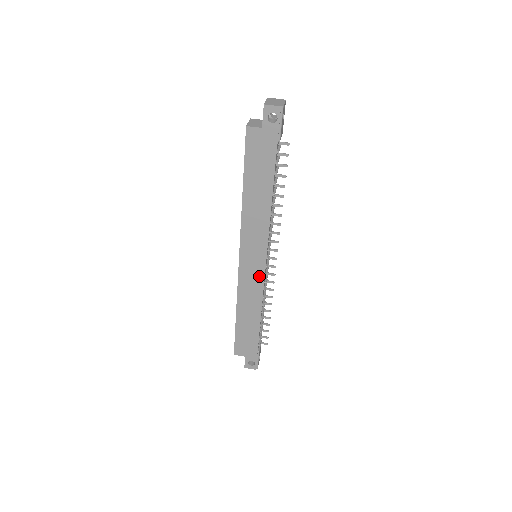
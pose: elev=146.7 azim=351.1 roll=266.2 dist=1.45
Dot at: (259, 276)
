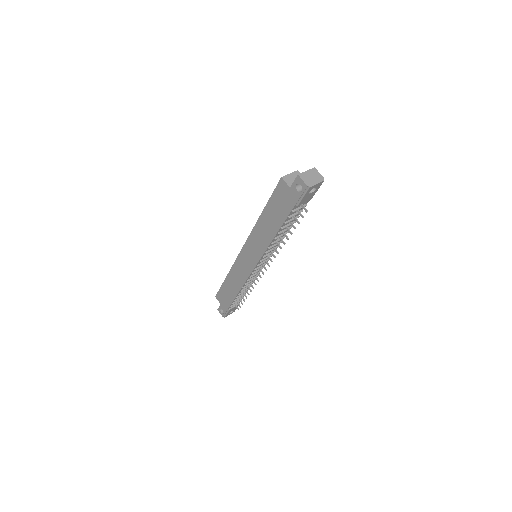
Dot at: (248, 270)
